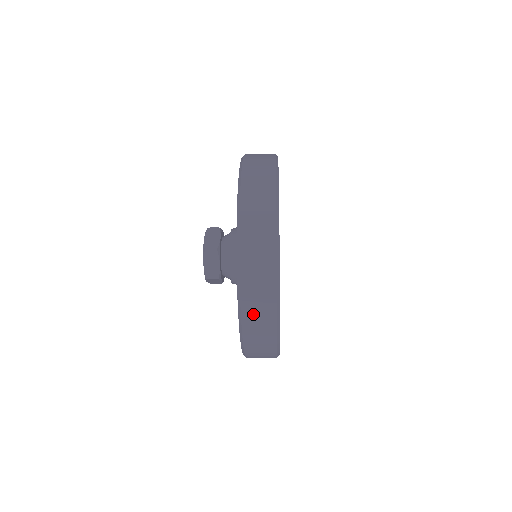
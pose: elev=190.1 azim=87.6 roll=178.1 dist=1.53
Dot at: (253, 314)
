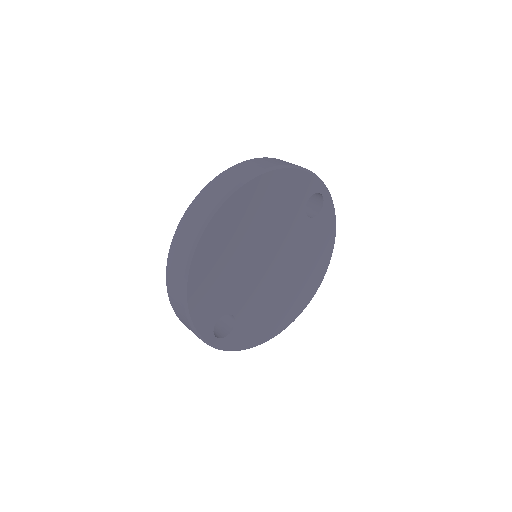
Dot at: occluded
